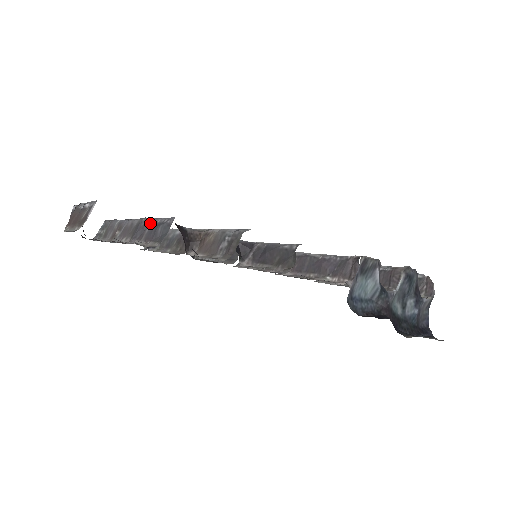
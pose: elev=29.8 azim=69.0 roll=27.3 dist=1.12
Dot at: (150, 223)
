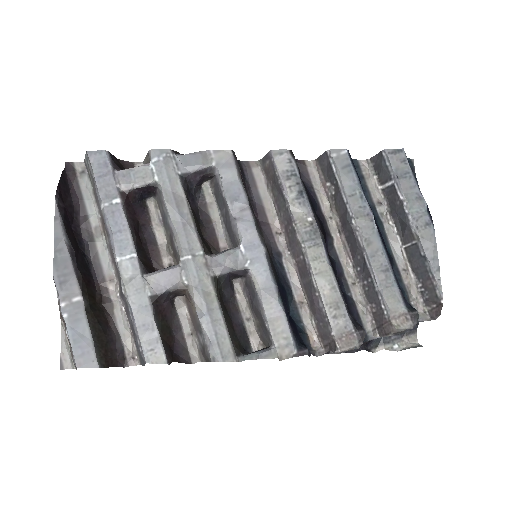
Dot at: (130, 316)
